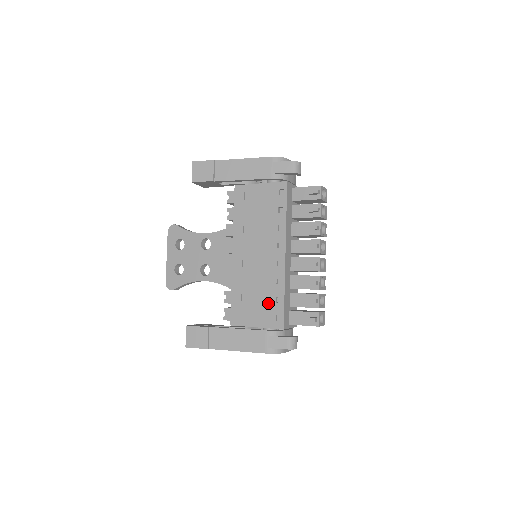
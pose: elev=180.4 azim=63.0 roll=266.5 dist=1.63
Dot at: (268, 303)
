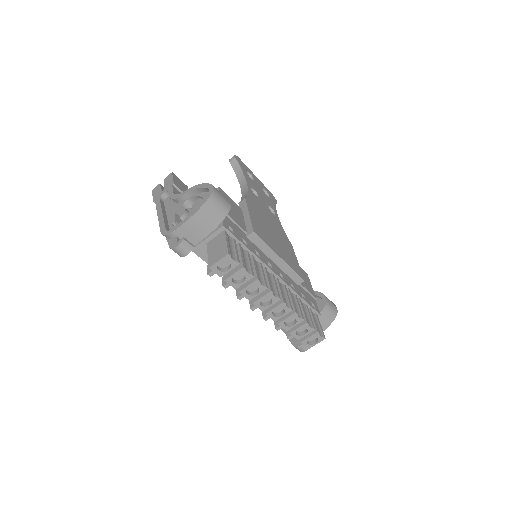
Dot at: occluded
